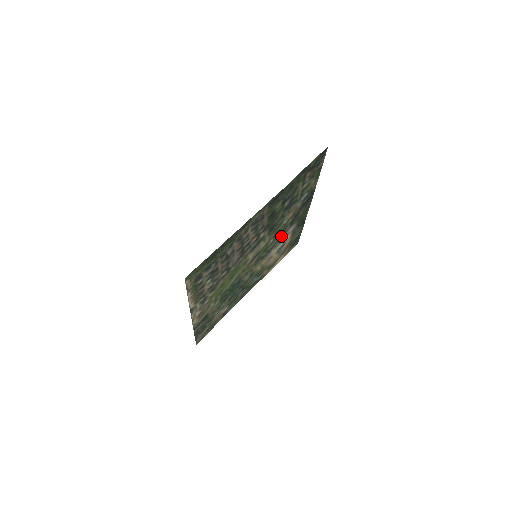
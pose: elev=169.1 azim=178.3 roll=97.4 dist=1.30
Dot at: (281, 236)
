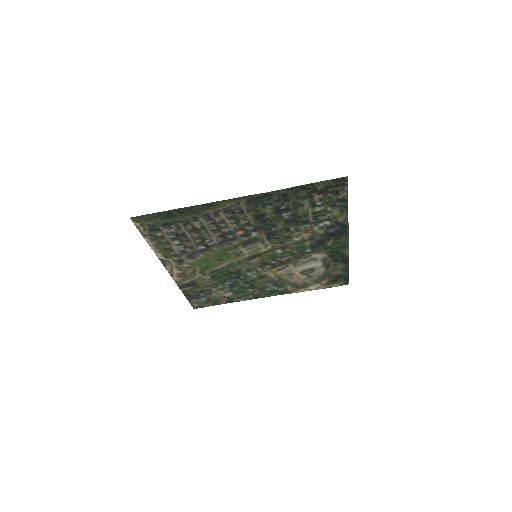
Dot at: (299, 255)
